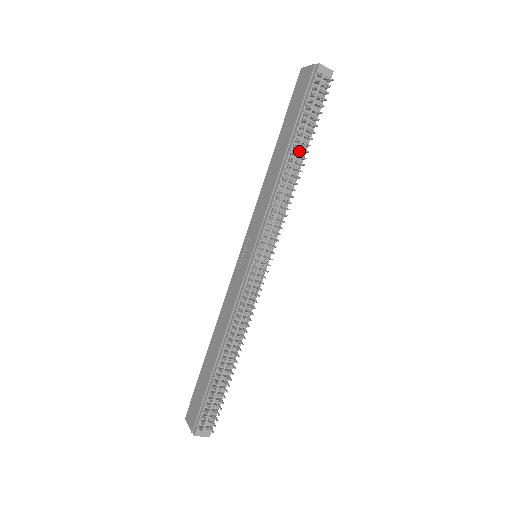
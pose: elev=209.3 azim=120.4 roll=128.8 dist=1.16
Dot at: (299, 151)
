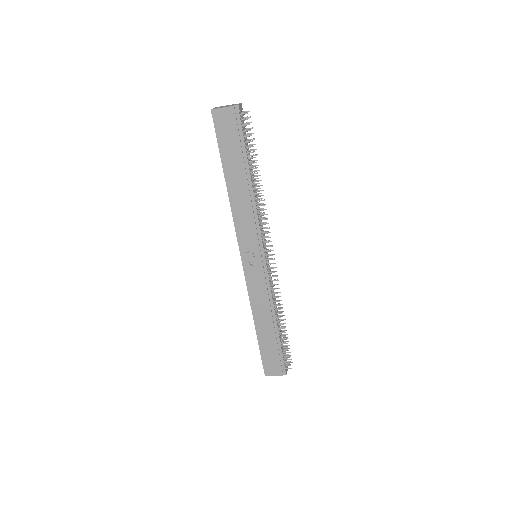
Dot at: occluded
